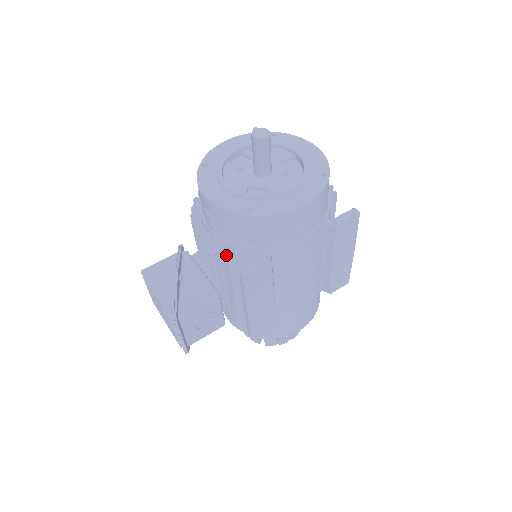
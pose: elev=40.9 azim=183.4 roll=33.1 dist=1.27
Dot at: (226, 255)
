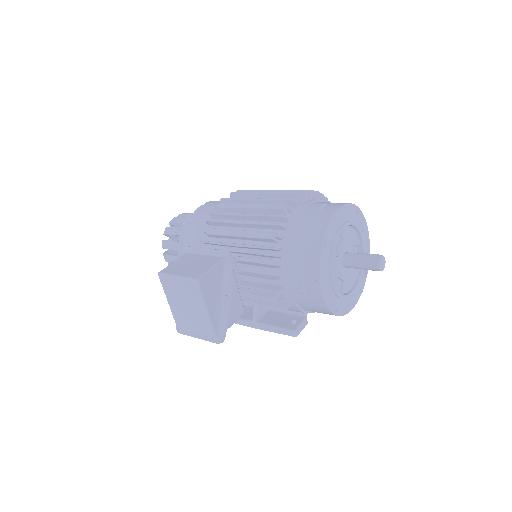
Dot at: (281, 303)
